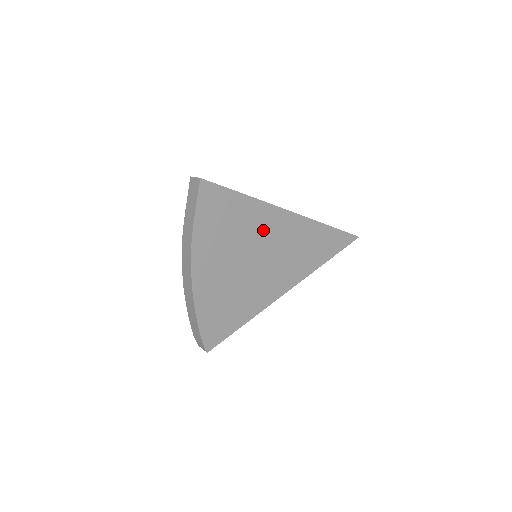
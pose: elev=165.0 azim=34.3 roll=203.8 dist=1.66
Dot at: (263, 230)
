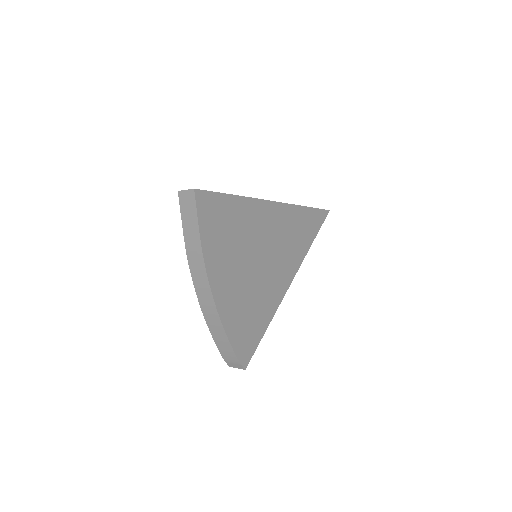
Dot at: (258, 227)
